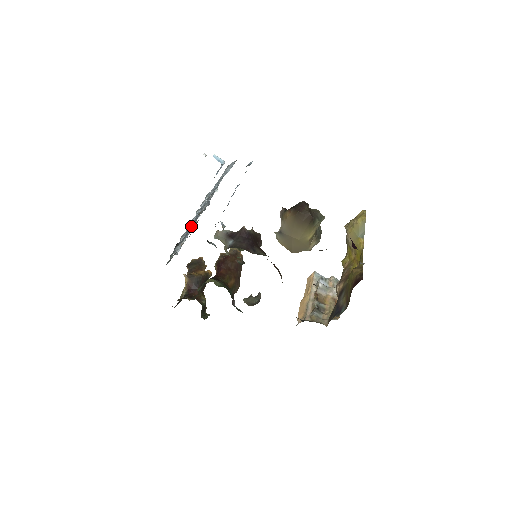
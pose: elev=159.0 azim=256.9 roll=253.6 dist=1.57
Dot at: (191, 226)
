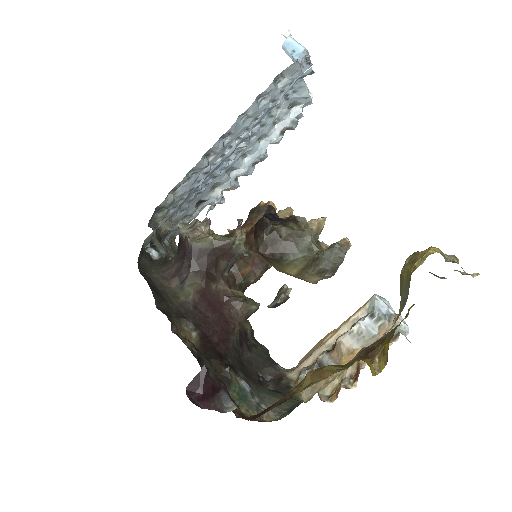
Dot at: (197, 189)
